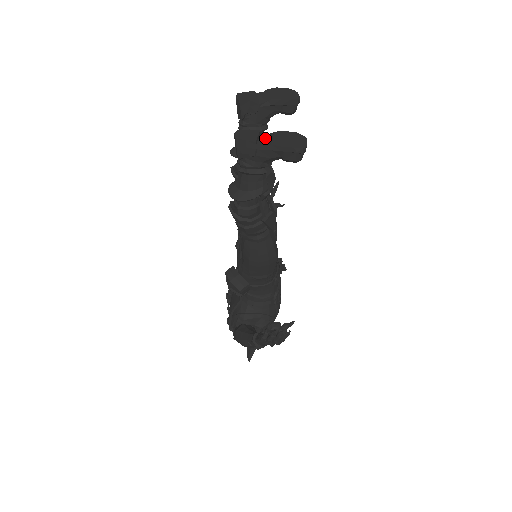
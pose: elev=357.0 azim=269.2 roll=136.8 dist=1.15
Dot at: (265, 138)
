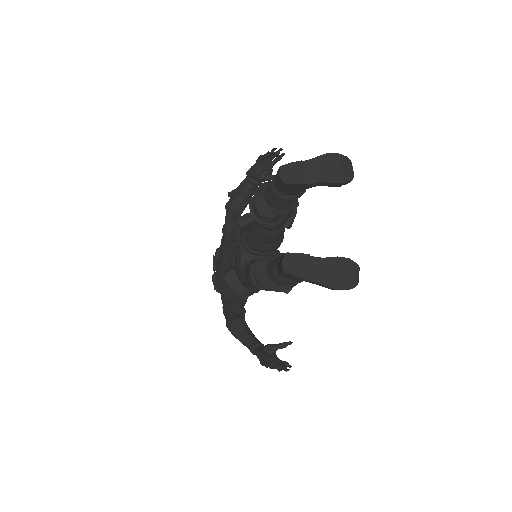
Dot at: (315, 267)
